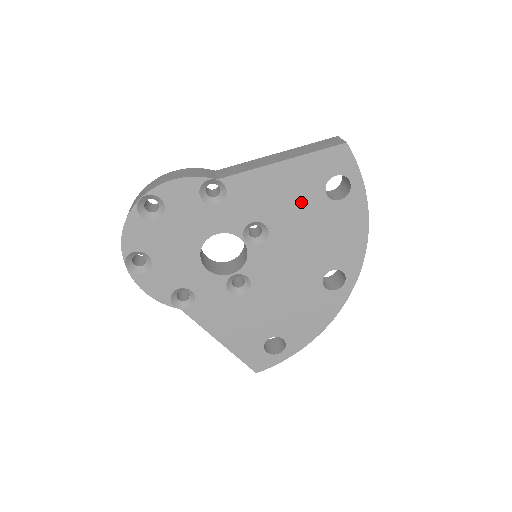
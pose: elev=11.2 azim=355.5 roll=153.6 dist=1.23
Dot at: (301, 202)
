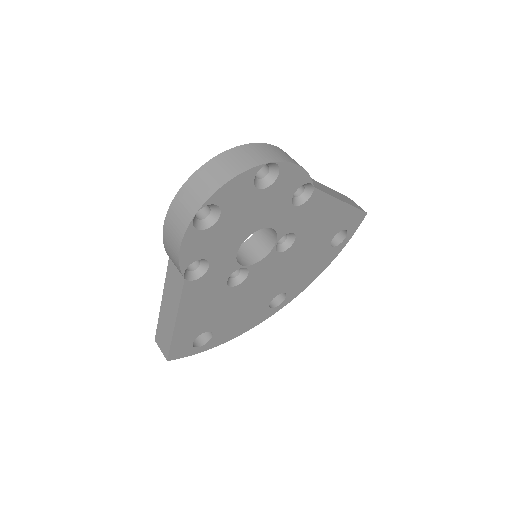
Dot at: (321, 236)
